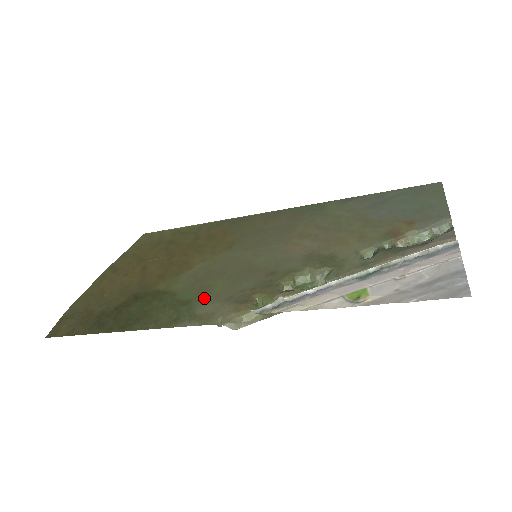
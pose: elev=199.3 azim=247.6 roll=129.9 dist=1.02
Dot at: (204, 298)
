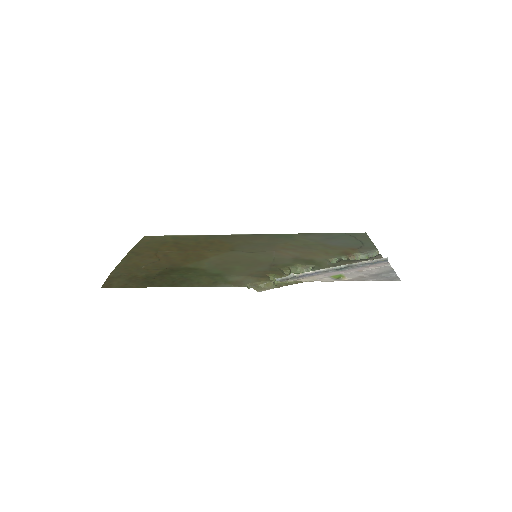
Dot at: (231, 273)
